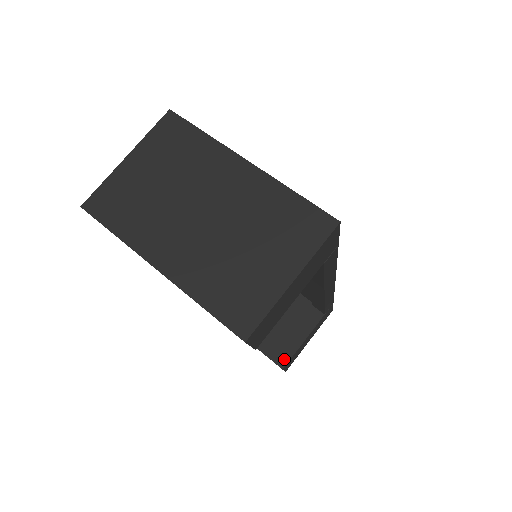
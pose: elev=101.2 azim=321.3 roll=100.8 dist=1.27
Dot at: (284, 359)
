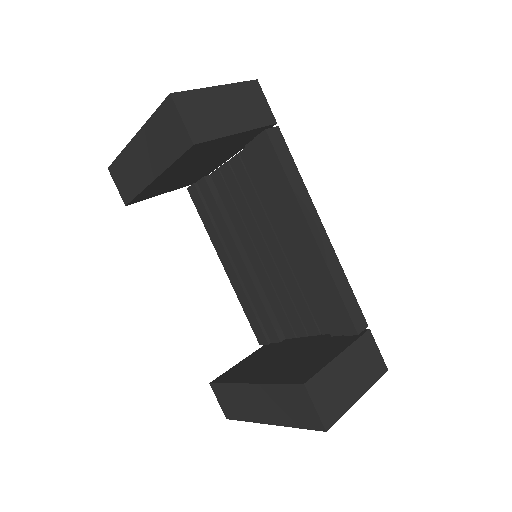
Dot at: (307, 377)
